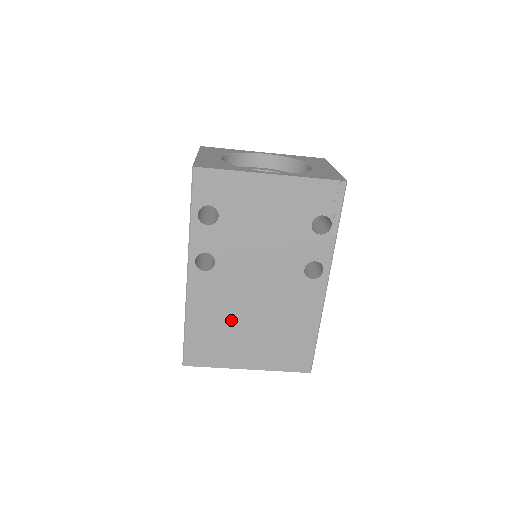
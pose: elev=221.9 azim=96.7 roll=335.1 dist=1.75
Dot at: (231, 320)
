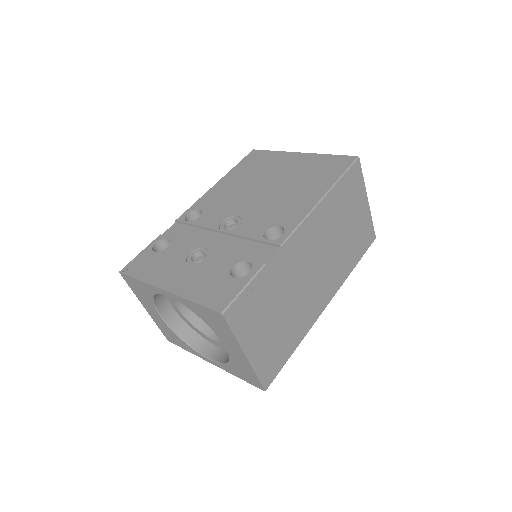
Dot at: occluded
